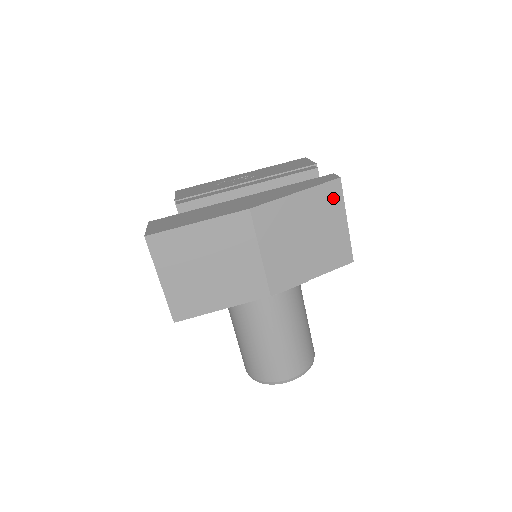
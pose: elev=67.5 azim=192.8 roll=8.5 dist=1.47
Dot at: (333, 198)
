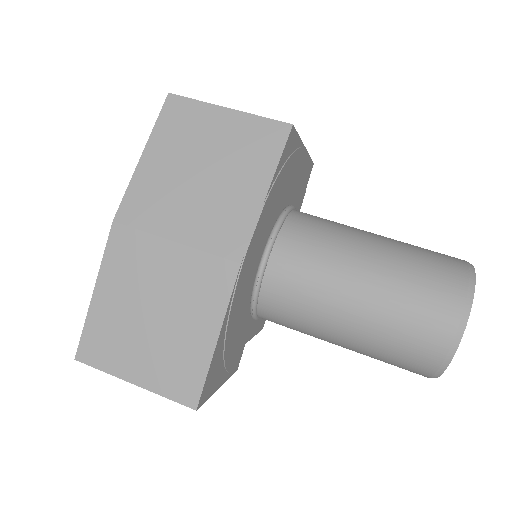
Dot at: (185, 114)
